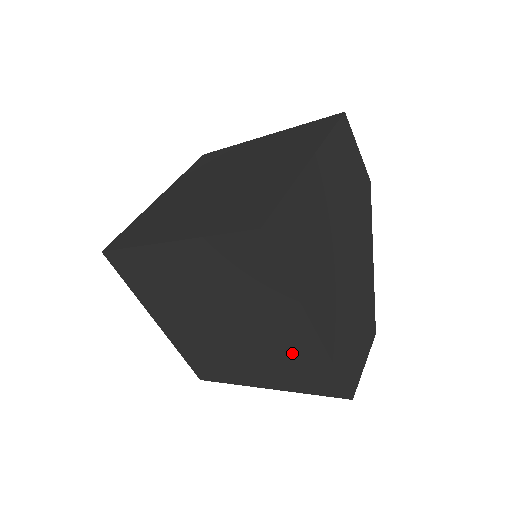
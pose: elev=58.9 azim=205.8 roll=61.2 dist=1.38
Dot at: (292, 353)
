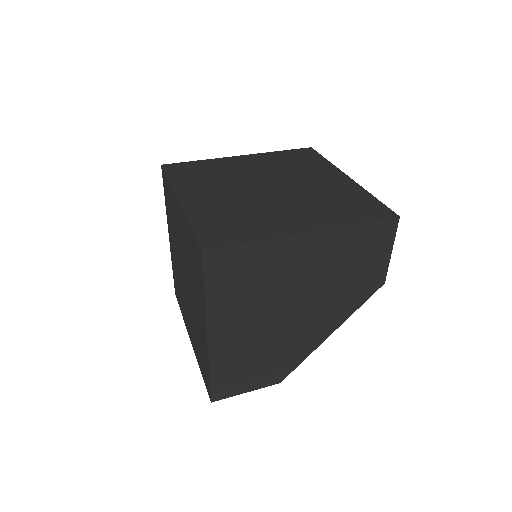
Dot at: (200, 339)
